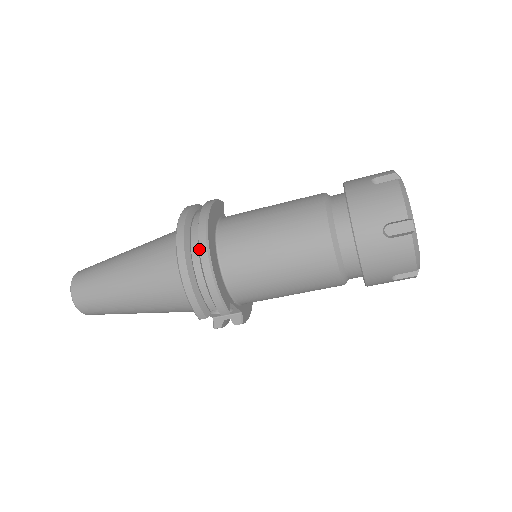
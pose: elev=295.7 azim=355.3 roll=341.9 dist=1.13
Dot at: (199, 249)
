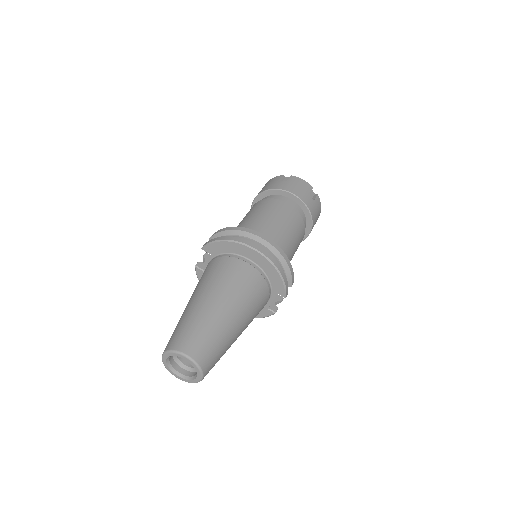
Dot at: (271, 244)
